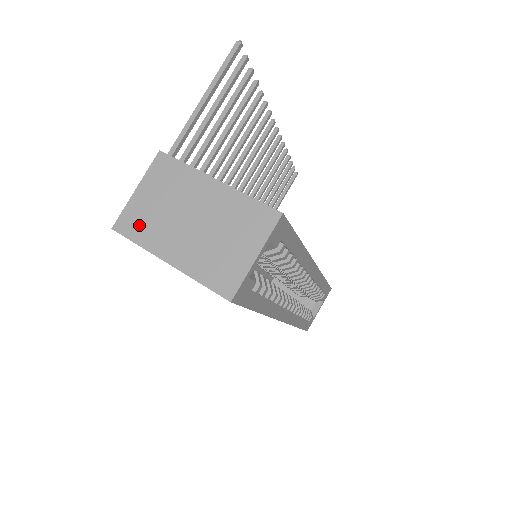
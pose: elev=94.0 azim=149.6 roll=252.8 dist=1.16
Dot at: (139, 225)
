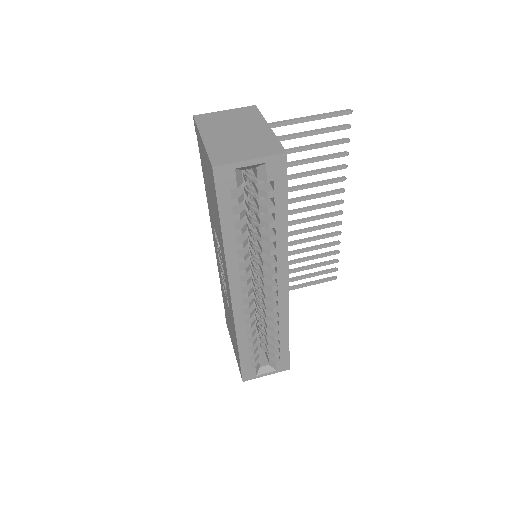
Dot at: (208, 121)
